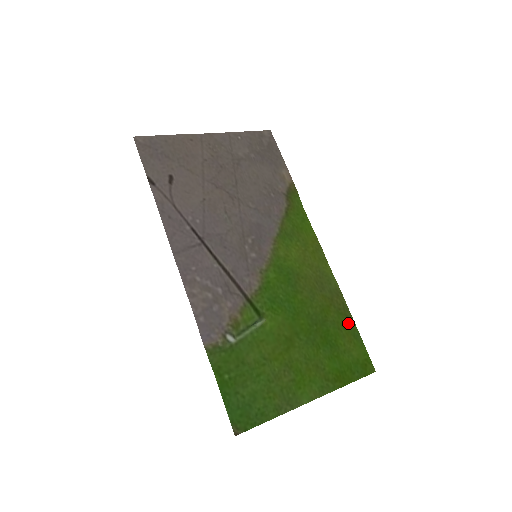
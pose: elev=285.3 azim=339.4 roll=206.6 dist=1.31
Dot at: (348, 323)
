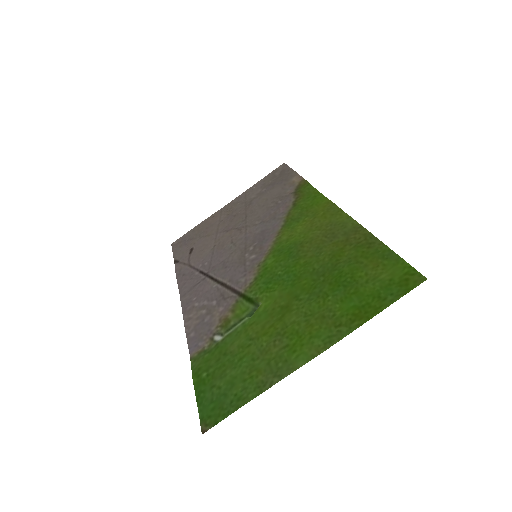
Dot at: (372, 249)
